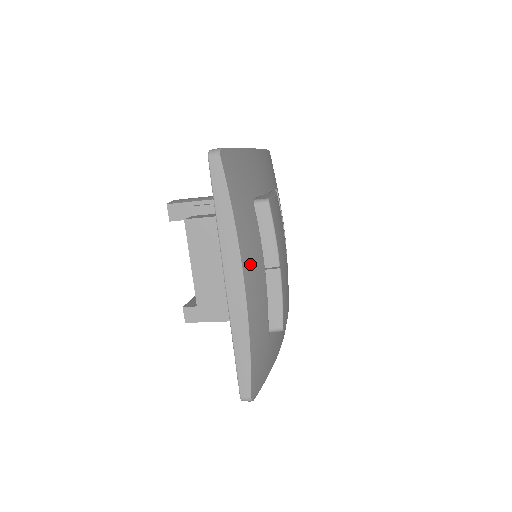
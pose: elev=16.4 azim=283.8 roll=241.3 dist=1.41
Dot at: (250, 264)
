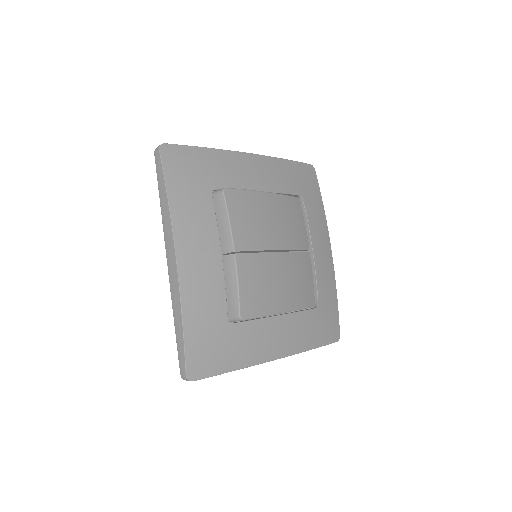
Dot at: (190, 244)
